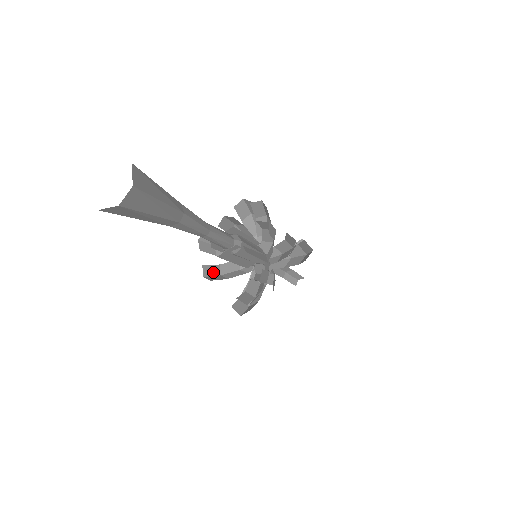
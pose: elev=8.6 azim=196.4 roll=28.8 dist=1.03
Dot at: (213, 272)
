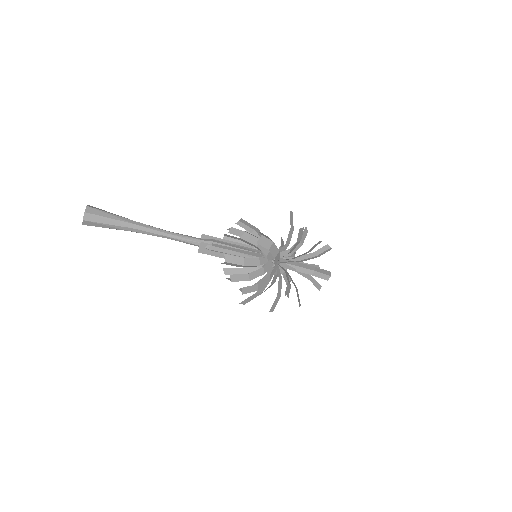
Dot at: (235, 273)
